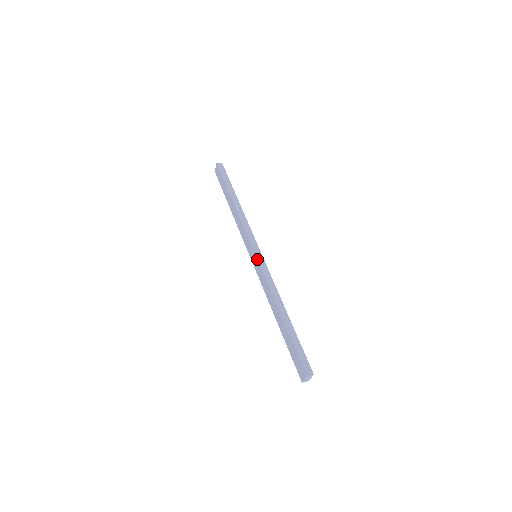
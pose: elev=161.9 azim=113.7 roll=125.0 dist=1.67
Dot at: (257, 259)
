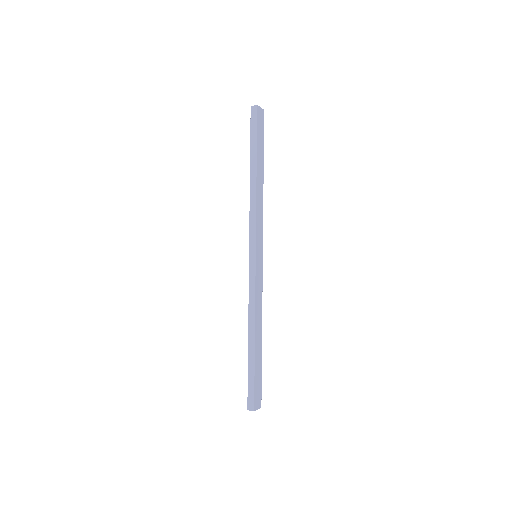
Dot at: occluded
